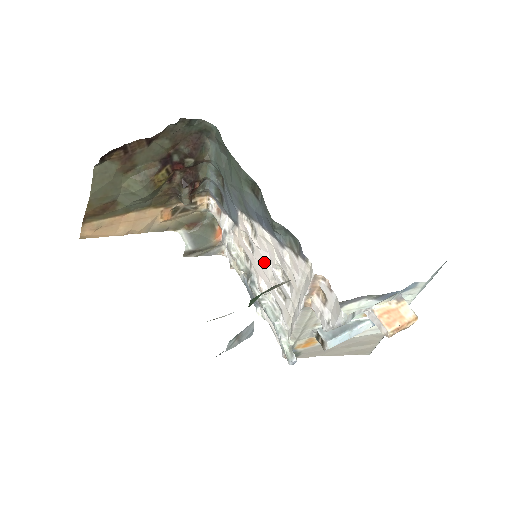
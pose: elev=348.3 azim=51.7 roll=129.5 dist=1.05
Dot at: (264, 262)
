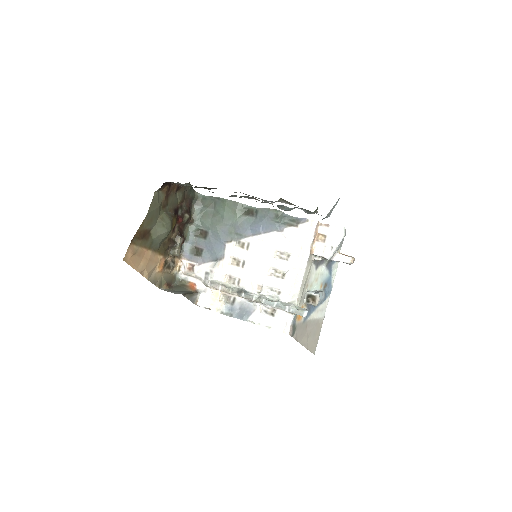
Dot at: (259, 263)
